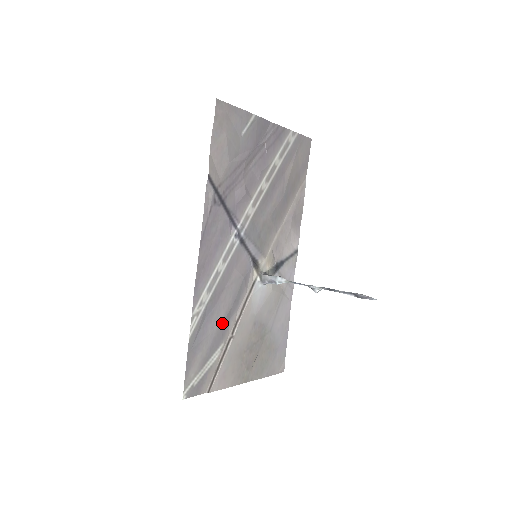
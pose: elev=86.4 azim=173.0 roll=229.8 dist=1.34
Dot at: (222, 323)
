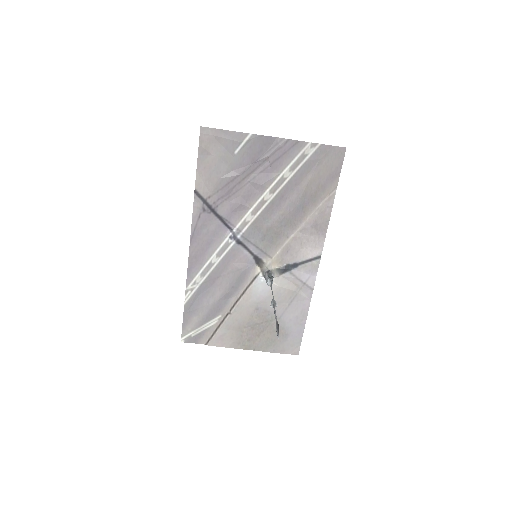
Dot at: (218, 301)
